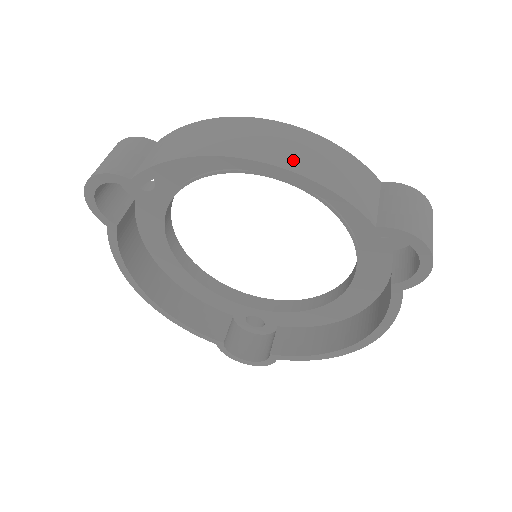
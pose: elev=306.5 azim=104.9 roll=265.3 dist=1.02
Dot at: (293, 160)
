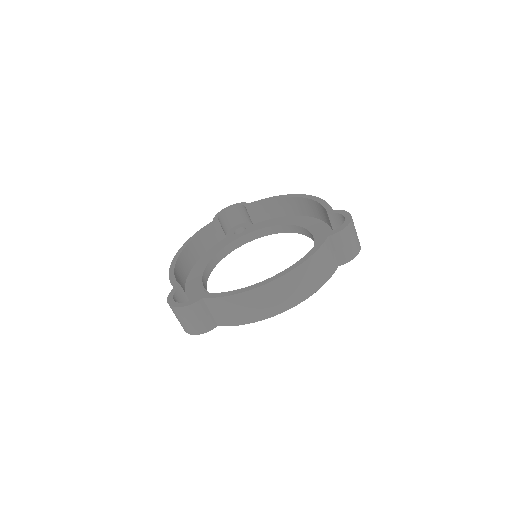
Dot at: occluded
